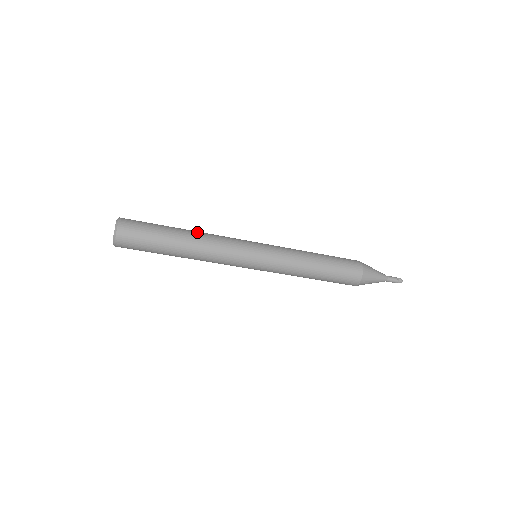
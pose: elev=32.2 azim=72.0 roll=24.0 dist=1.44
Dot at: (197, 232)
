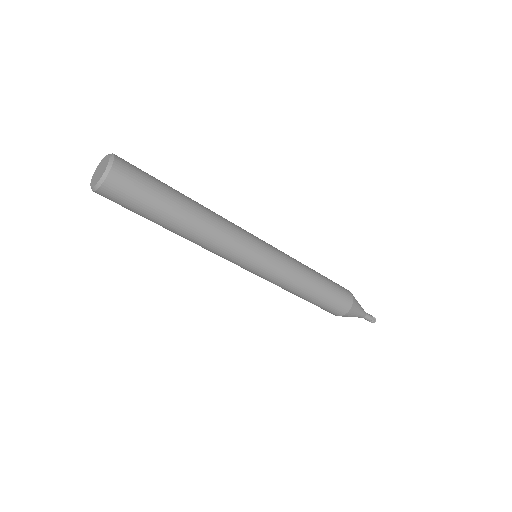
Dot at: occluded
